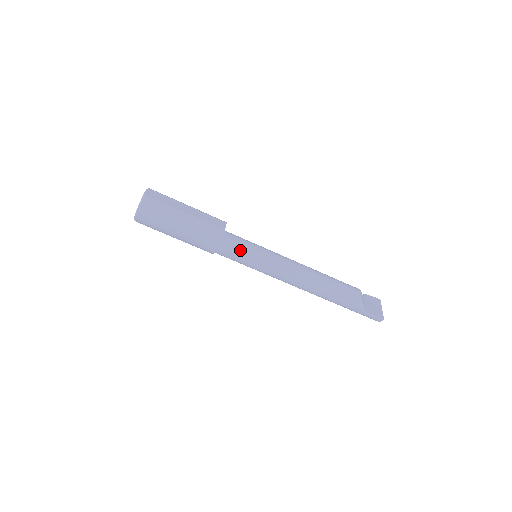
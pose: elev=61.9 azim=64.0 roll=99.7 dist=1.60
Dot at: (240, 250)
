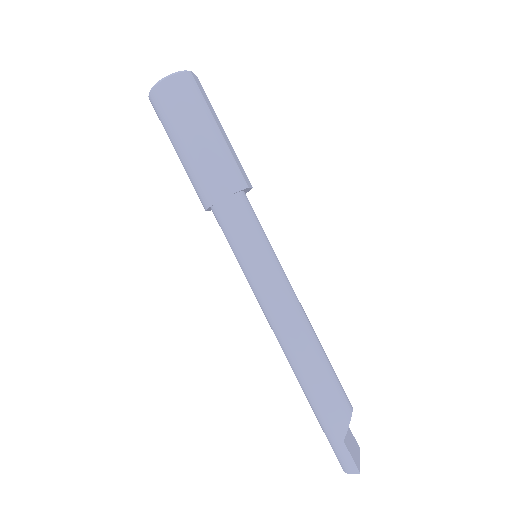
Dot at: (248, 225)
